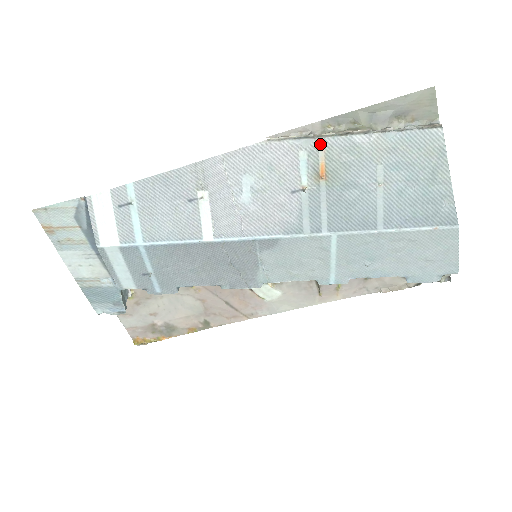
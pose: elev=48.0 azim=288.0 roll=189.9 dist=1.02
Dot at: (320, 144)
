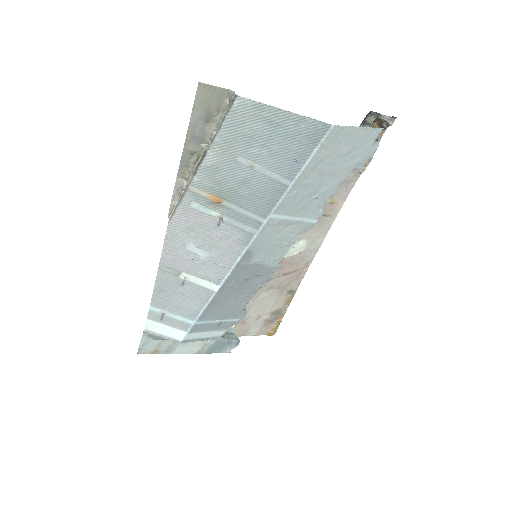
Dot at: (193, 190)
